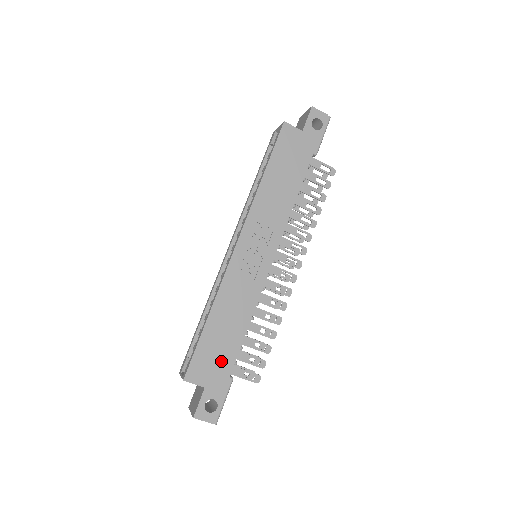
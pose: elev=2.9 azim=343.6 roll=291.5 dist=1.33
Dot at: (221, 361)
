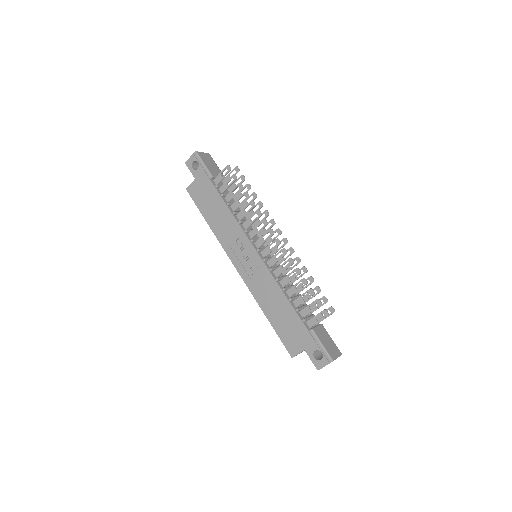
Dot at: (295, 328)
